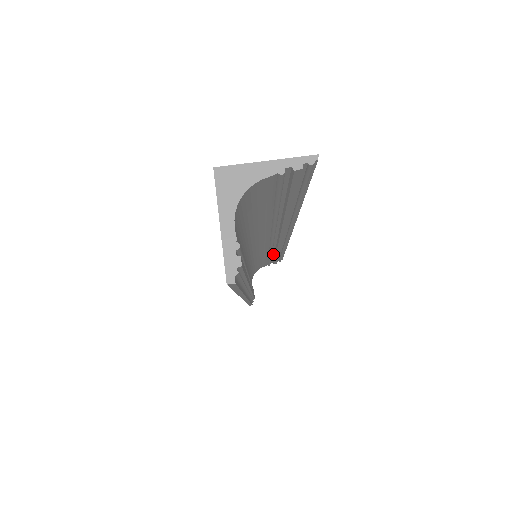
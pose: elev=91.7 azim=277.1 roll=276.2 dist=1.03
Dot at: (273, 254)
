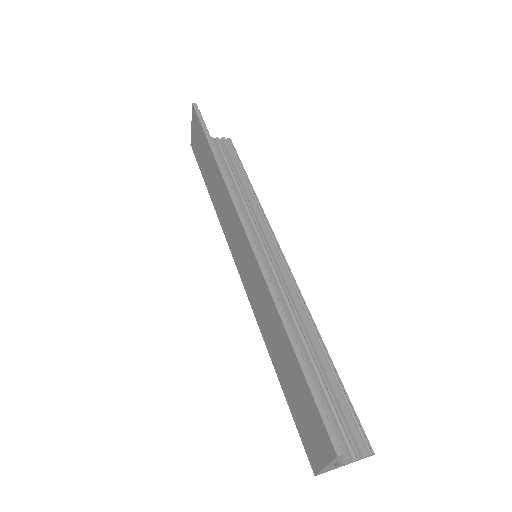
Dot at: (316, 362)
